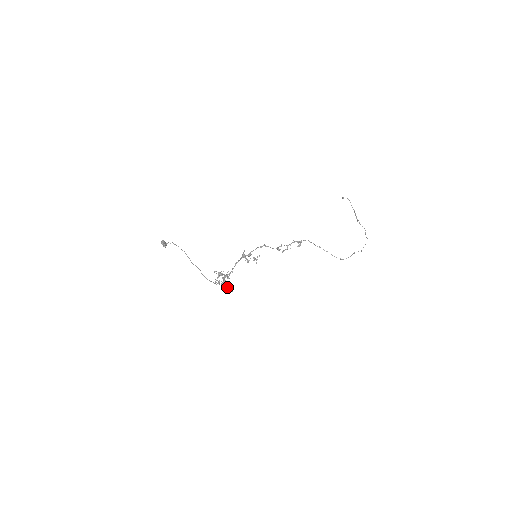
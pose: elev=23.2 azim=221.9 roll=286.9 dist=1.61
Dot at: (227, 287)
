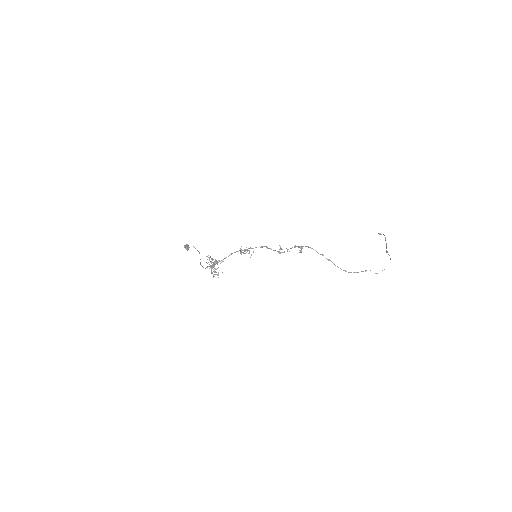
Dot at: (214, 272)
